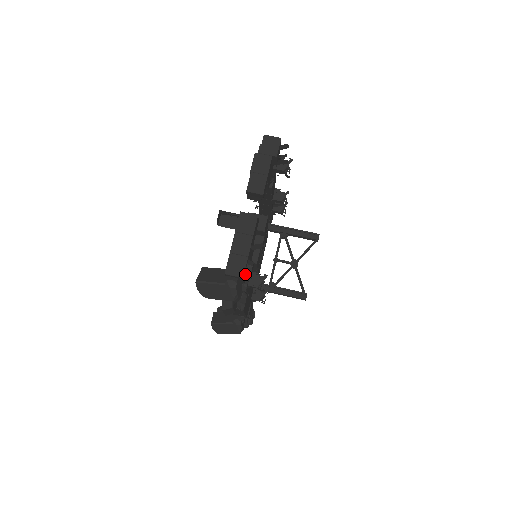
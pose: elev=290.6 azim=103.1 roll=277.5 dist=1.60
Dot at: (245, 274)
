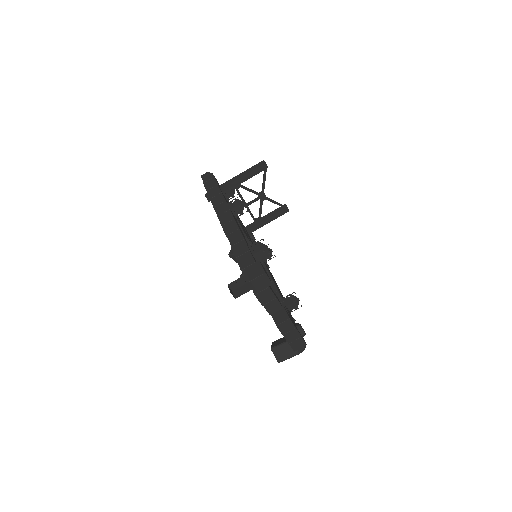
Dot at: occluded
